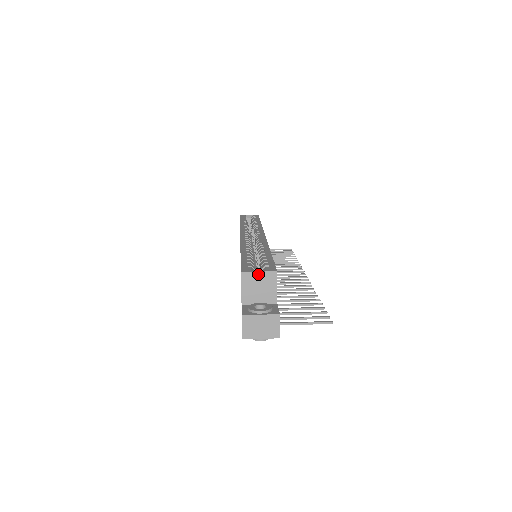
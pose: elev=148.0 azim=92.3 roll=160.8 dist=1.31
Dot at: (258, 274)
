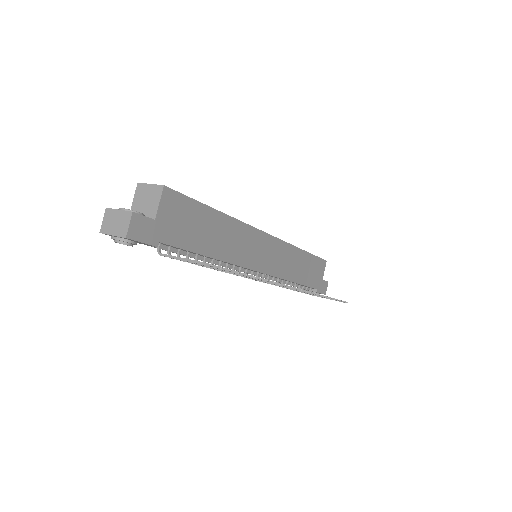
Dot at: (149, 186)
